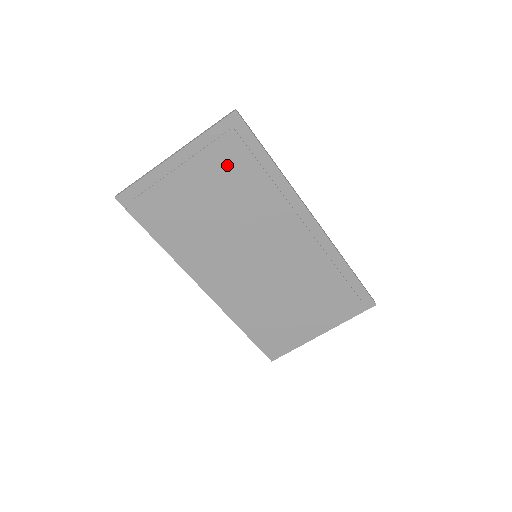
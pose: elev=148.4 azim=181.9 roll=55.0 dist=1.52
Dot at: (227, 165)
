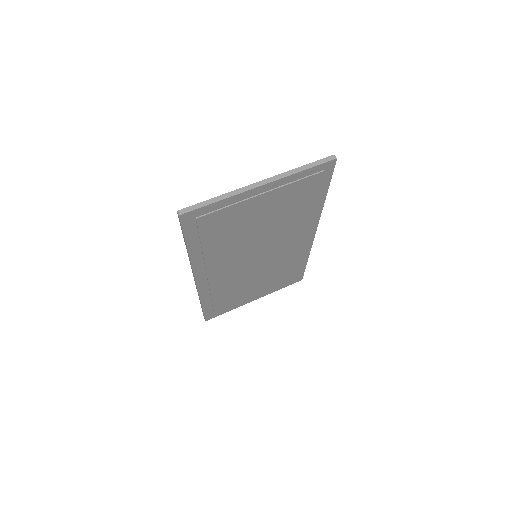
Dot at: (296, 196)
